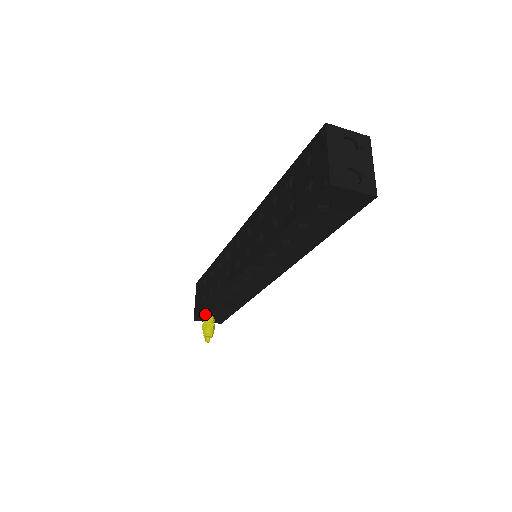
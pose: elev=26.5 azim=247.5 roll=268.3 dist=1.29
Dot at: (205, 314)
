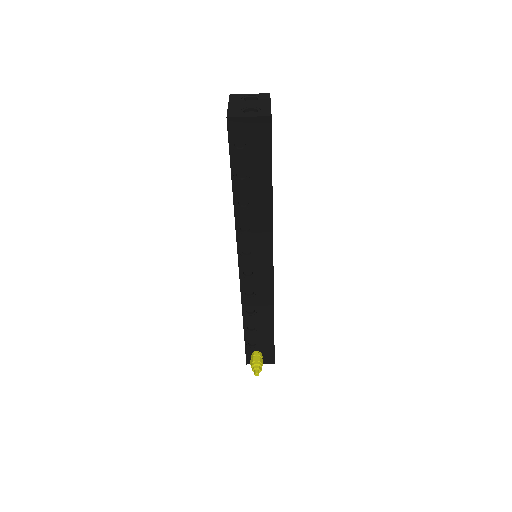
Dot at: (250, 349)
